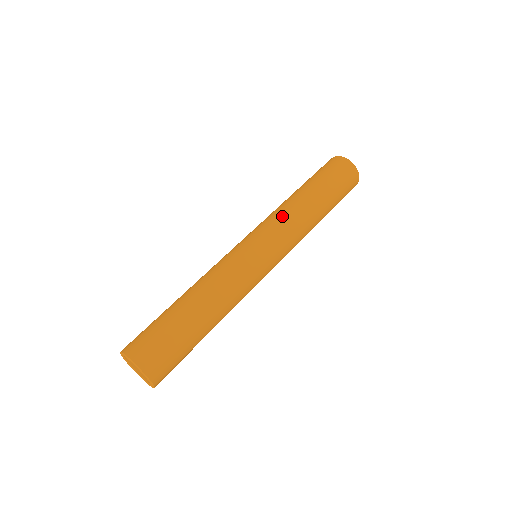
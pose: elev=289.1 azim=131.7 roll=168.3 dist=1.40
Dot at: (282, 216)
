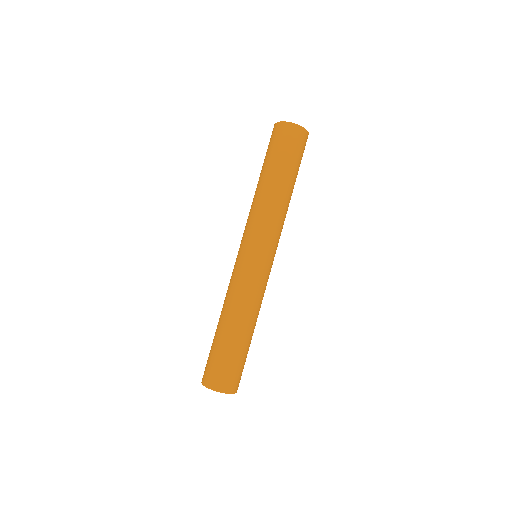
Dot at: (263, 217)
